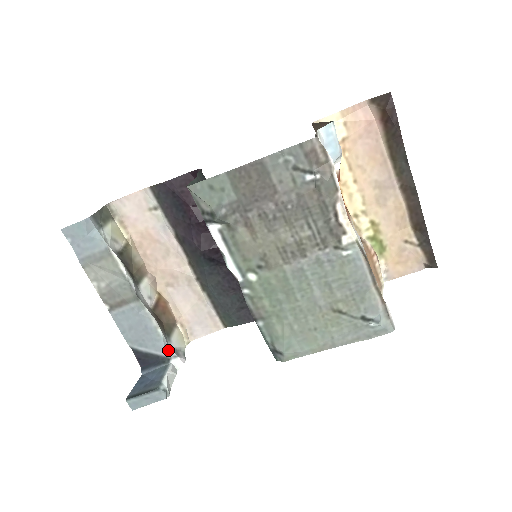
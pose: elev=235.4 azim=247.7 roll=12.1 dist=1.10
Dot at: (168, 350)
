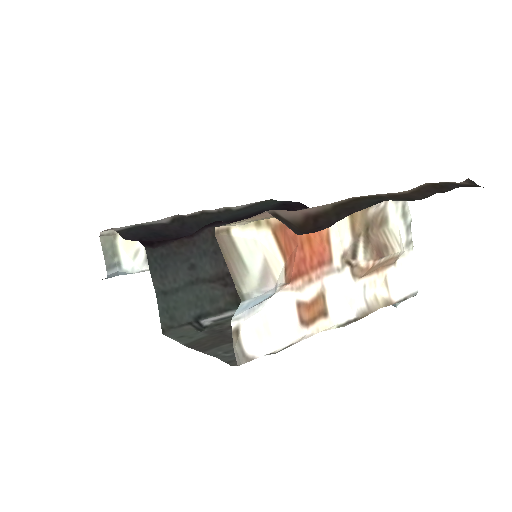
Dot at: occluded
